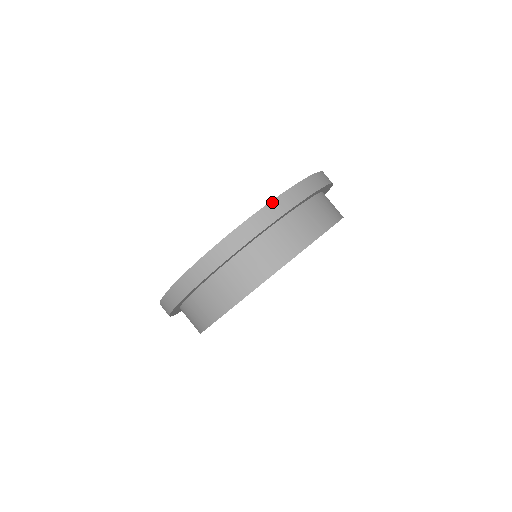
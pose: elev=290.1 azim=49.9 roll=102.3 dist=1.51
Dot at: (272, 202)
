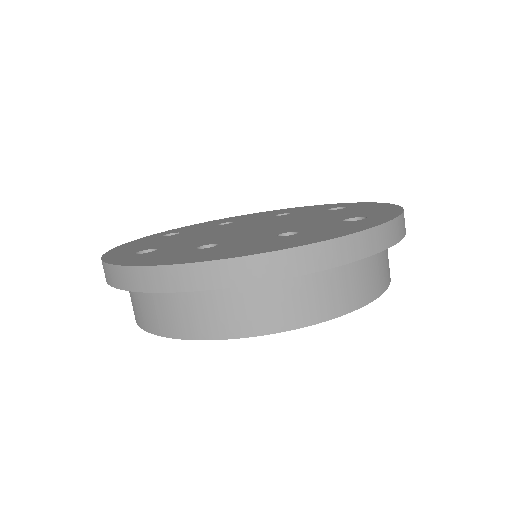
Dot at: (272, 253)
